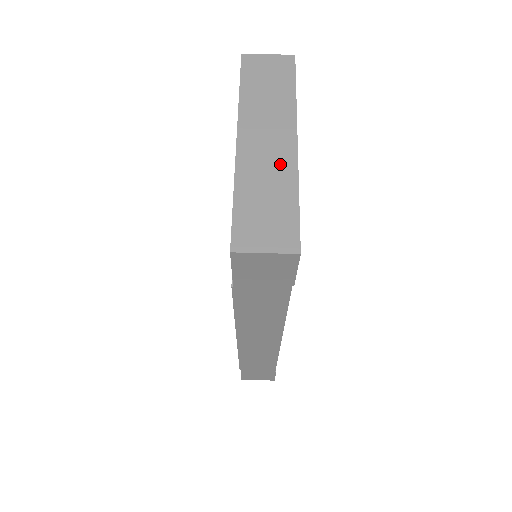
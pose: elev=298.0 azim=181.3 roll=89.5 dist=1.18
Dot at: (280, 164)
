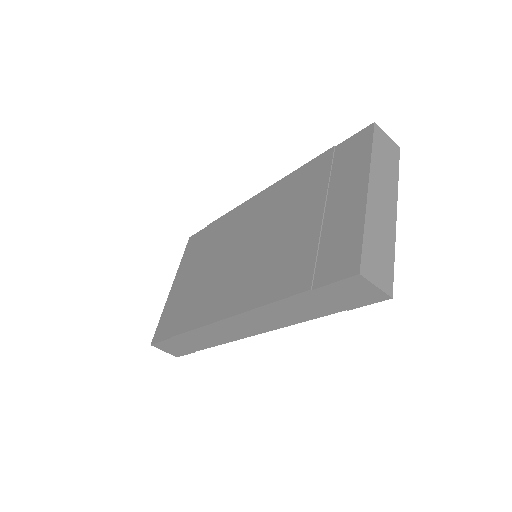
Dot at: (388, 225)
